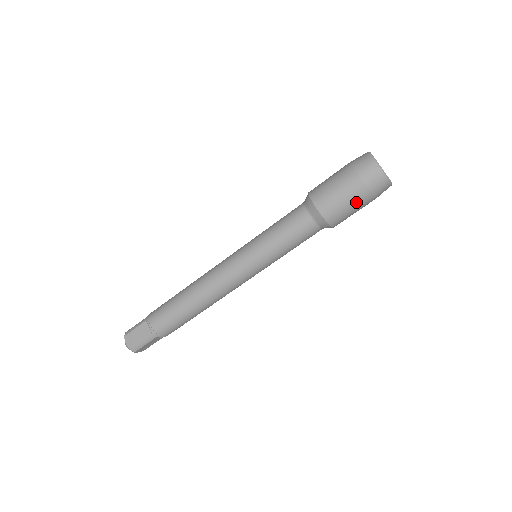
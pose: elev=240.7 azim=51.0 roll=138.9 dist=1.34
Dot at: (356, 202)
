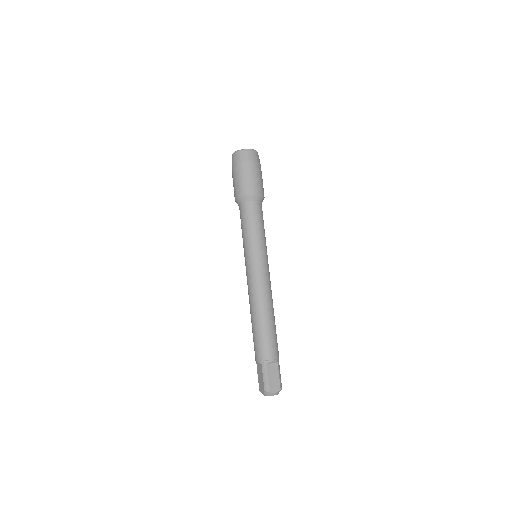
Dot at: (244, 173)
